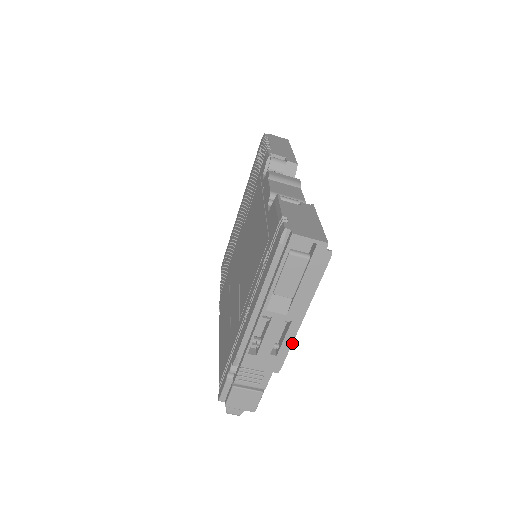
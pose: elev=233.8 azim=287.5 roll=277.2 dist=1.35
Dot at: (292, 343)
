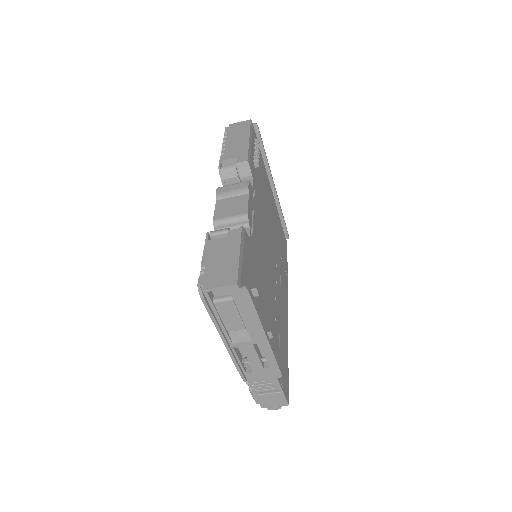
Dot at: (274, 356)
